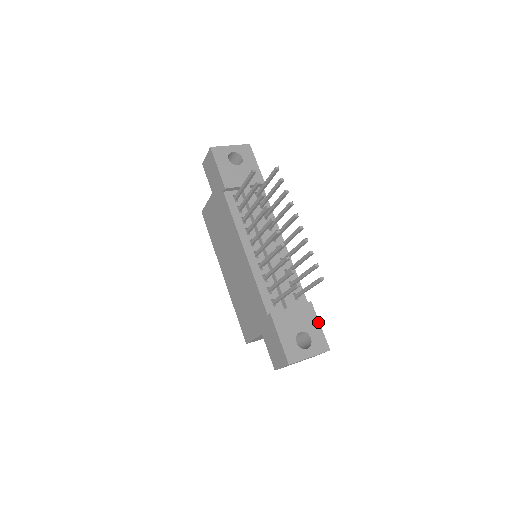
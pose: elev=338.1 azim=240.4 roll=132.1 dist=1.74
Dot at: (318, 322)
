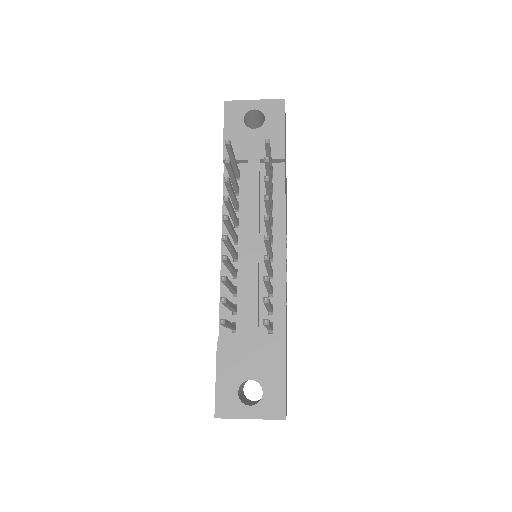
Dot at: (284, 374)
